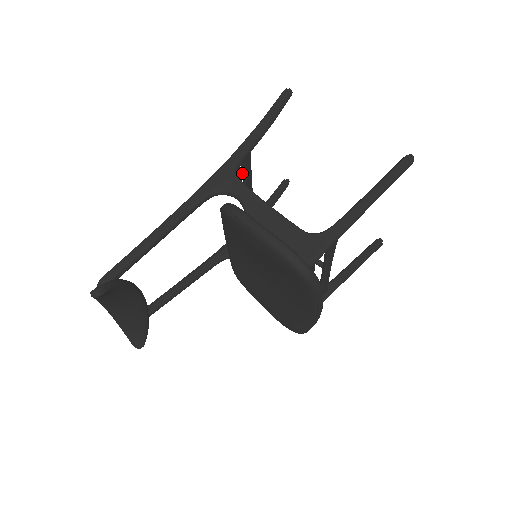
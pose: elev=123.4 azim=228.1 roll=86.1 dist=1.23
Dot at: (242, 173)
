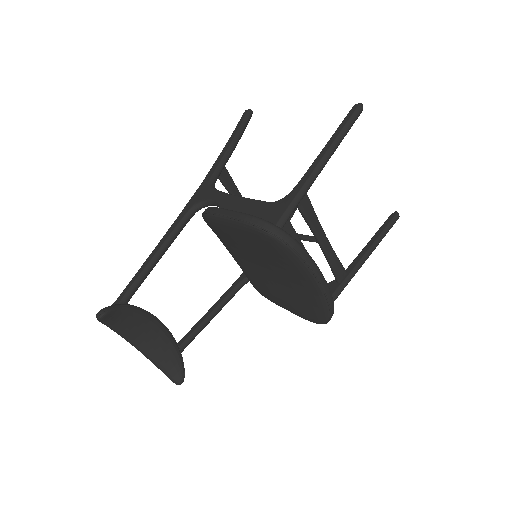
Dot at: occluded
